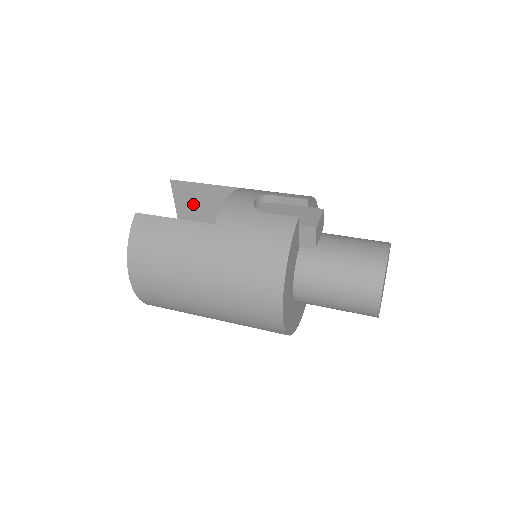
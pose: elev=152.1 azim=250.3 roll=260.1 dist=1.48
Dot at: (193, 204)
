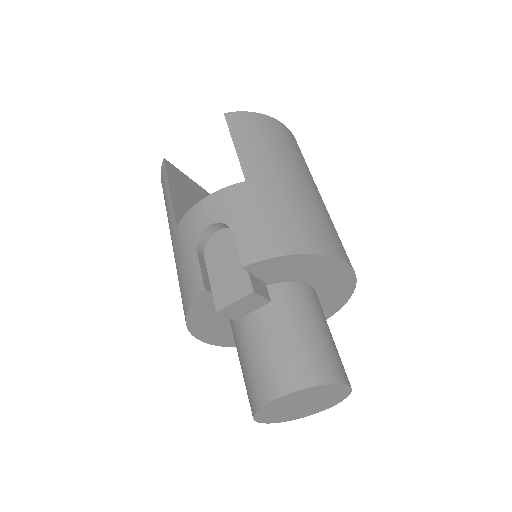
Dot at: occluded
